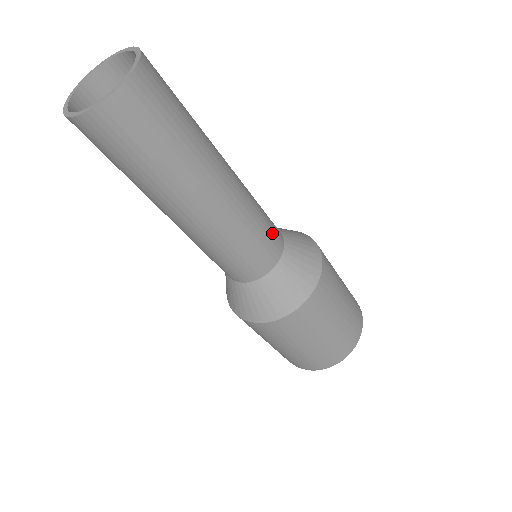
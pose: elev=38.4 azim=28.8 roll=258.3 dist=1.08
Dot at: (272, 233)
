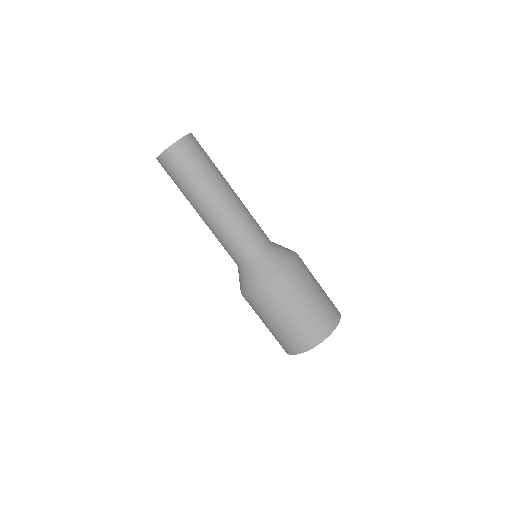
Dot at: (262, 231)
